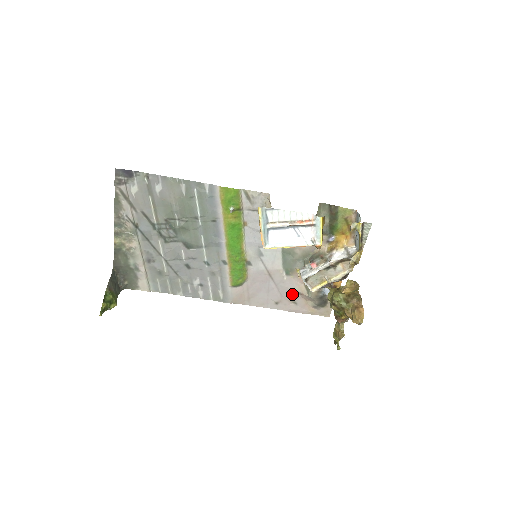
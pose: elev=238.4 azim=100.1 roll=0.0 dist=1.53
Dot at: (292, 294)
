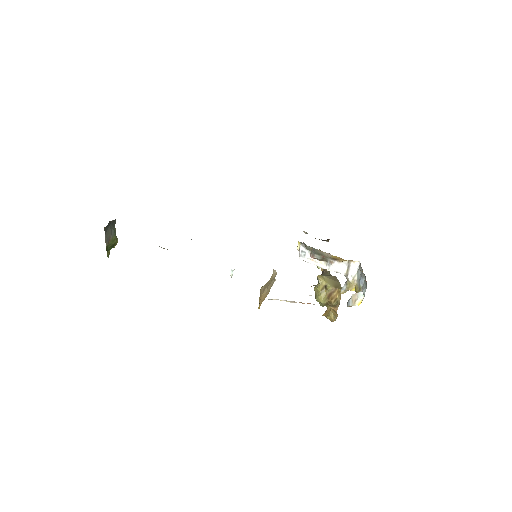
Dot at: occluded
